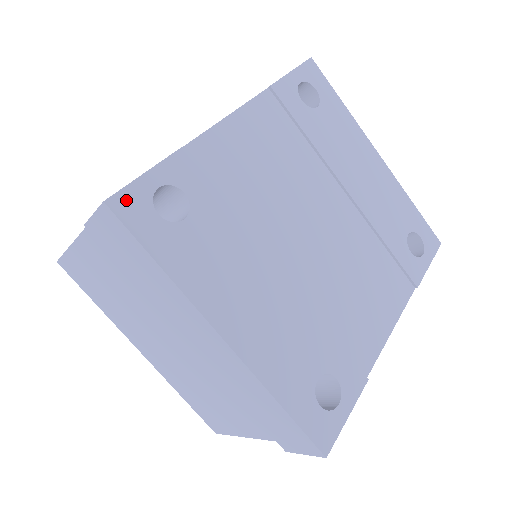
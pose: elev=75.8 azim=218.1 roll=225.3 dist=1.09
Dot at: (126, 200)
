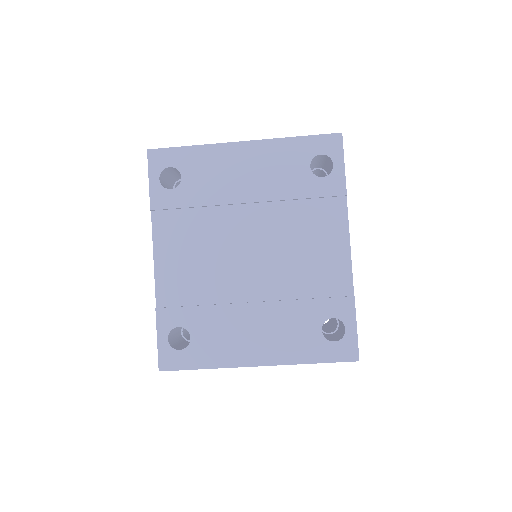
Dot at: (164, 360)
